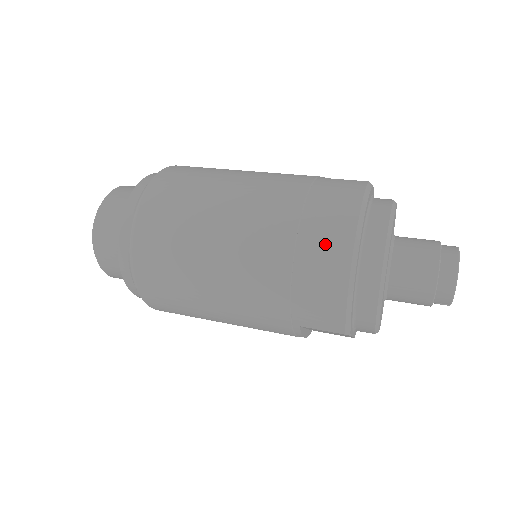
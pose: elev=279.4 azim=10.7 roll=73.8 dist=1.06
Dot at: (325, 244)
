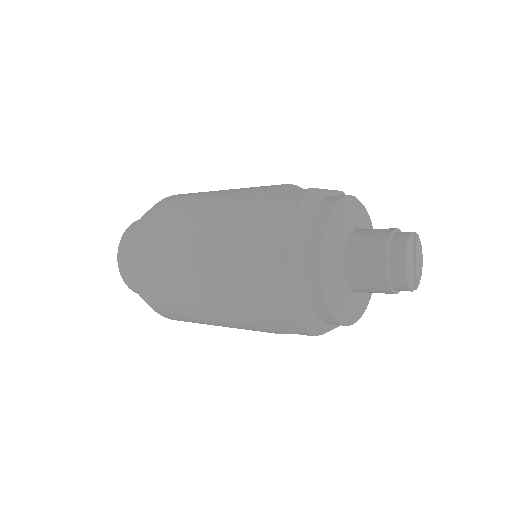
Dot at: (267, 270)
